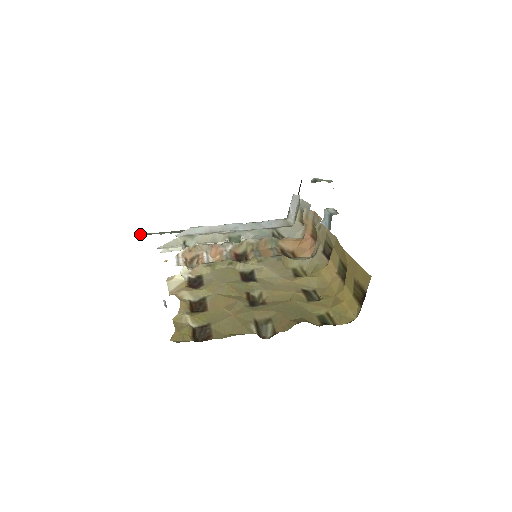
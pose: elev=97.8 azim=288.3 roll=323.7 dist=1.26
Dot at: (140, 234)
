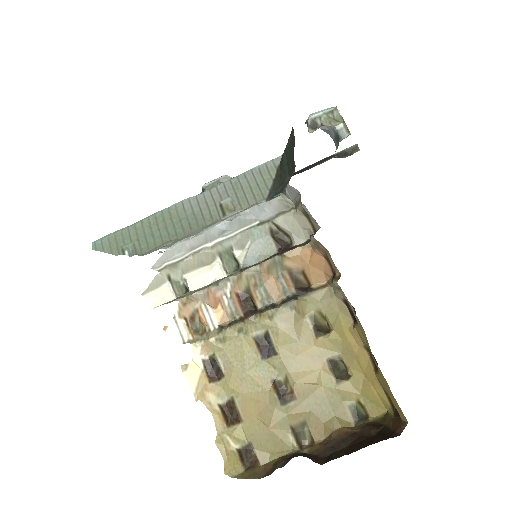
Dot at: (101, 244)
